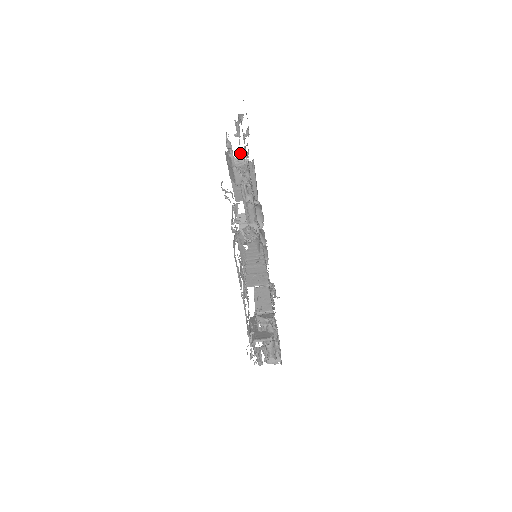
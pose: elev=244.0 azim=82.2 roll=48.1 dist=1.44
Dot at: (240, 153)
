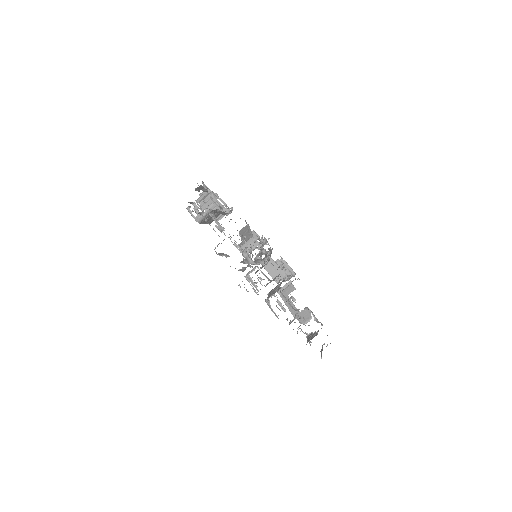
Dot at: (200, 207)
